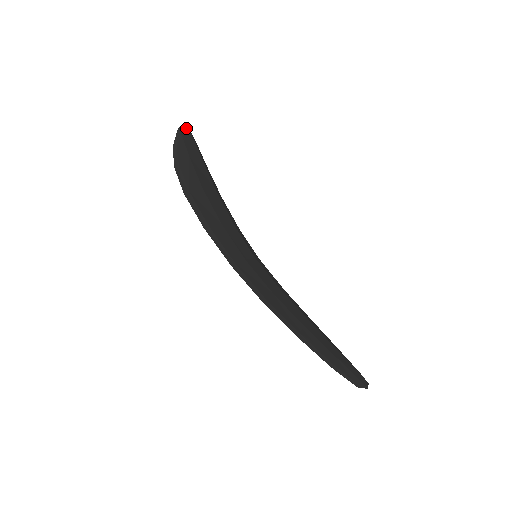
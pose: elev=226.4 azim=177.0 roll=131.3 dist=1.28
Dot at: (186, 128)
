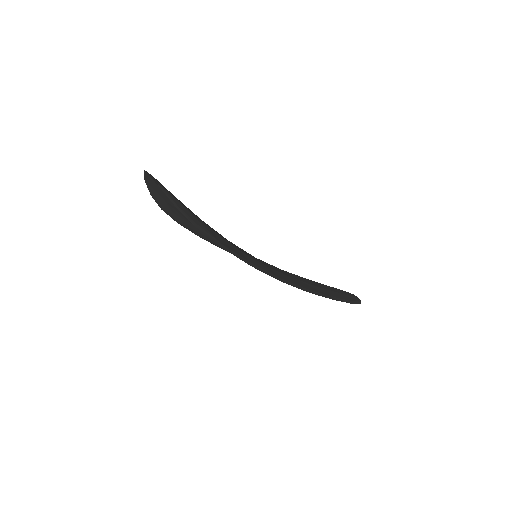
Dot at: (151, 176)
